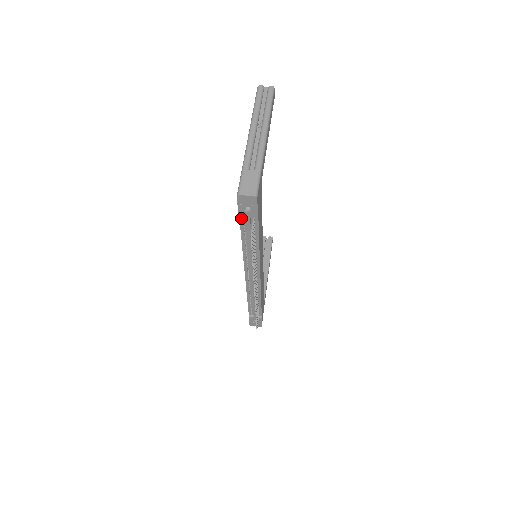
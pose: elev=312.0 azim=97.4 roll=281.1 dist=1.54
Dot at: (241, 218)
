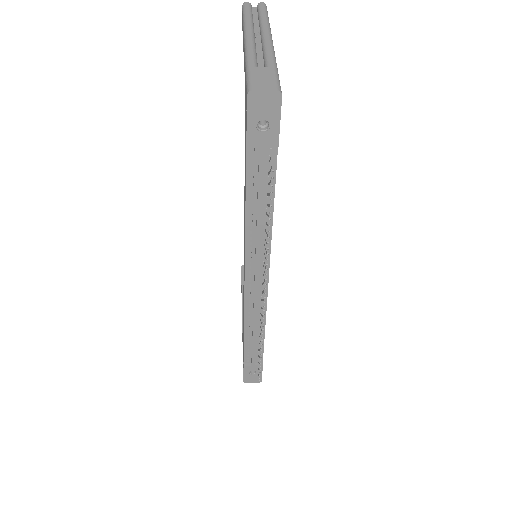
Dot at: (249, 152)
